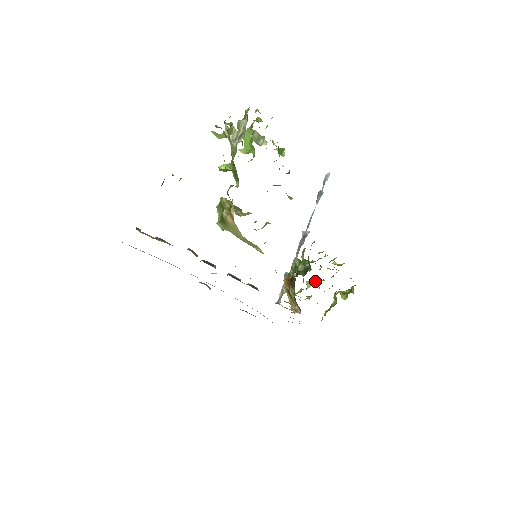
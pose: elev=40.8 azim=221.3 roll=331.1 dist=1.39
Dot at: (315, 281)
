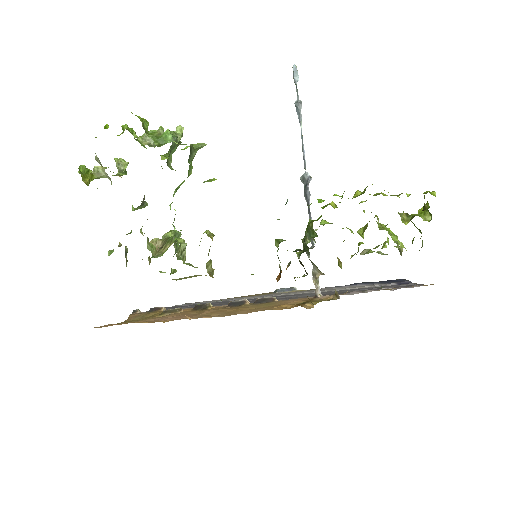
Dot at: (365, 225)
